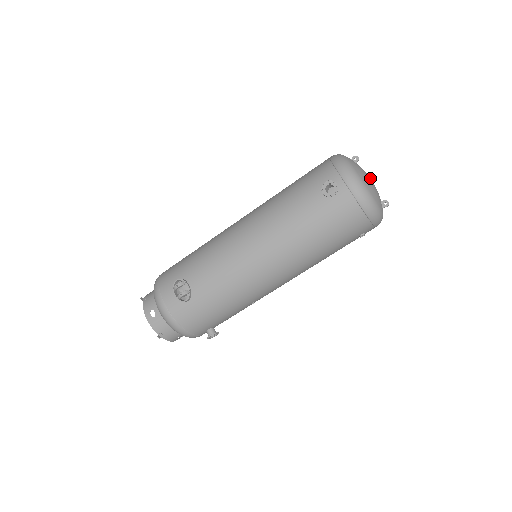
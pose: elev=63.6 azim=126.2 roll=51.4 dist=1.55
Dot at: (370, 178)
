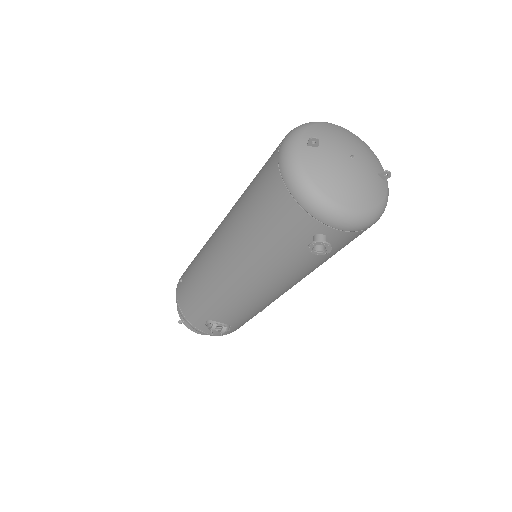
Dot at: (351, 164)
